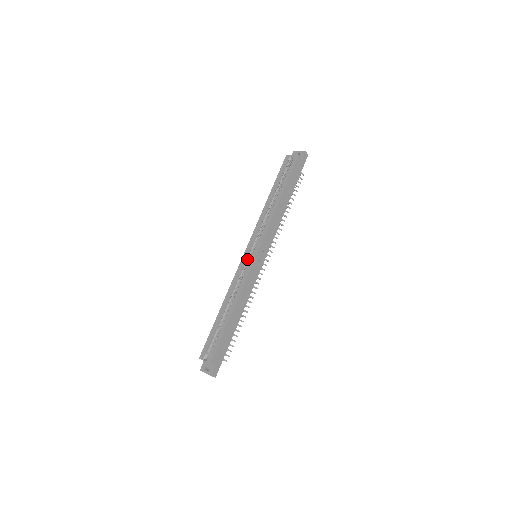
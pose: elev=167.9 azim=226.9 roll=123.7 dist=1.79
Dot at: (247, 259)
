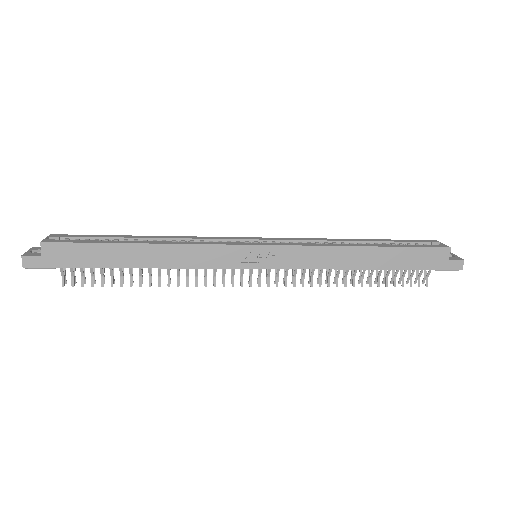
Dot at: (244, 242)
